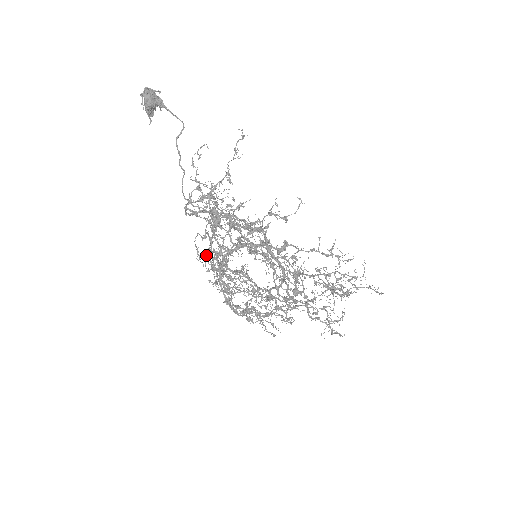
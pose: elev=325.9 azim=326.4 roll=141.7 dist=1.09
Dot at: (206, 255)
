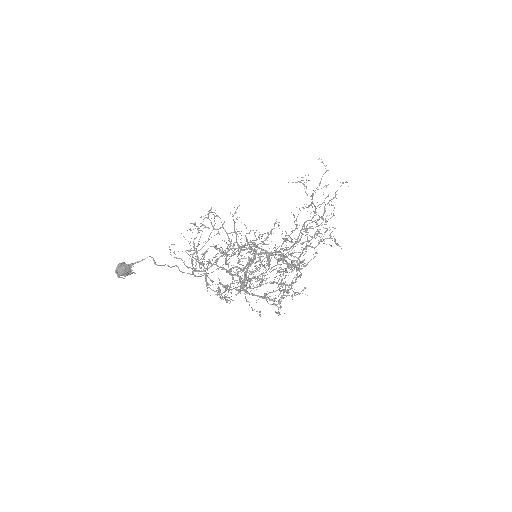
Dot at: occluded
